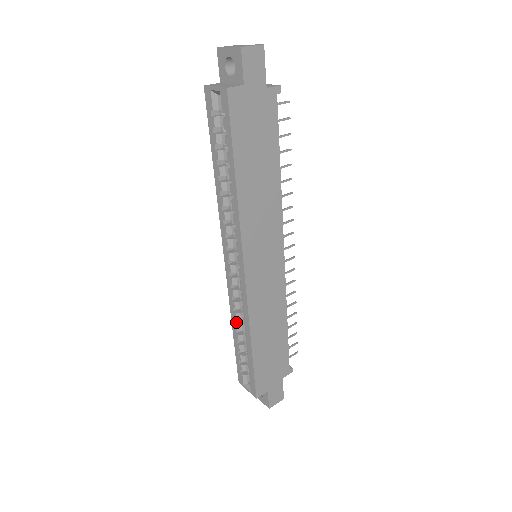
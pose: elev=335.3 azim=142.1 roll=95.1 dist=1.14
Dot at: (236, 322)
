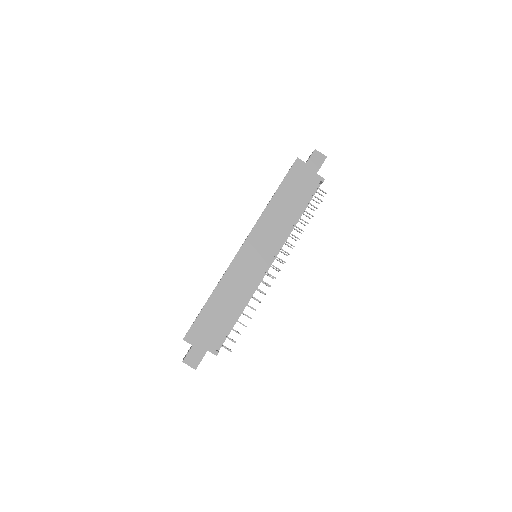
Dot at: occluded
